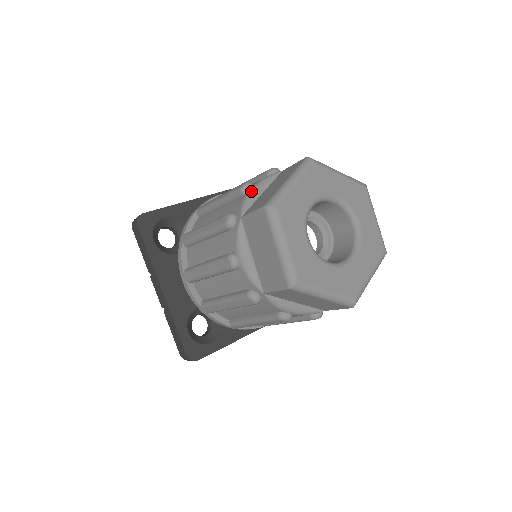
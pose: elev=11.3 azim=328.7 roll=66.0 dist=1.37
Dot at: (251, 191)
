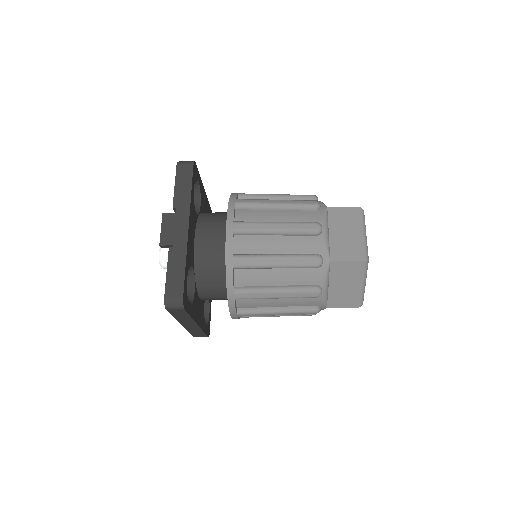
Dot at: occluded
